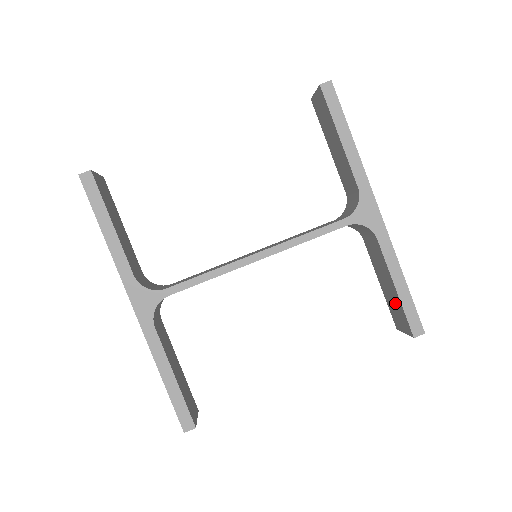
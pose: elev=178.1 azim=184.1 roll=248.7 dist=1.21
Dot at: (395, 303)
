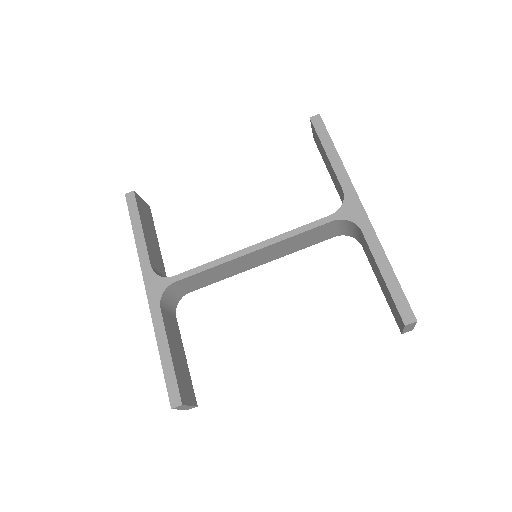
Dot at: (388, 297)
